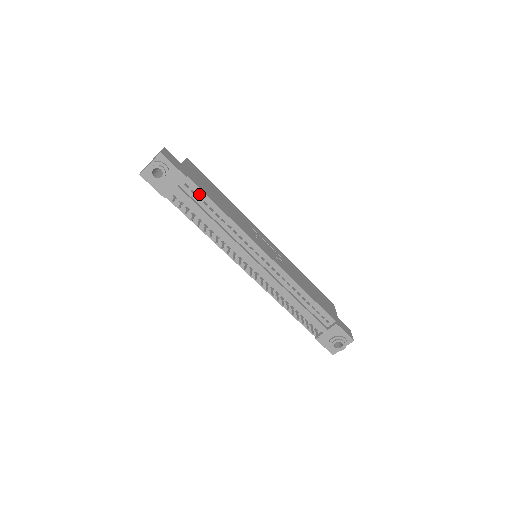
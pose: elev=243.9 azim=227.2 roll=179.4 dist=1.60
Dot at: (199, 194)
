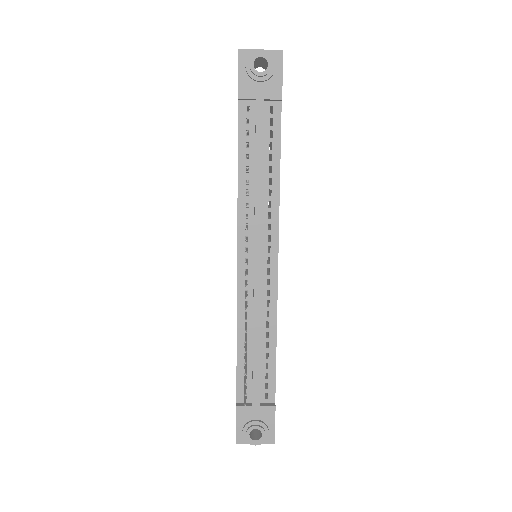
Dot at: (275, 130)
